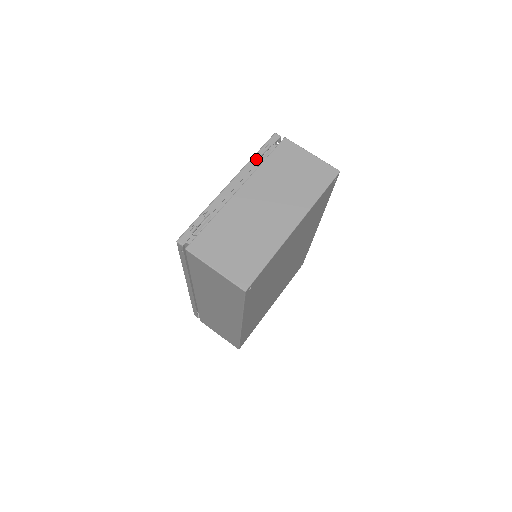
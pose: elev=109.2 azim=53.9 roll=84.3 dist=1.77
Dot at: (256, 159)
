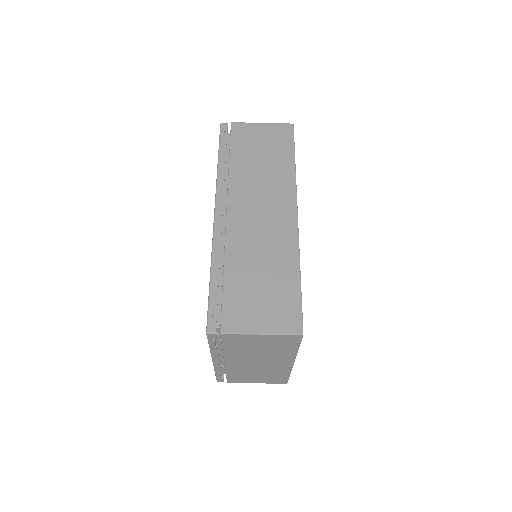
Dot at: (214, 350)
